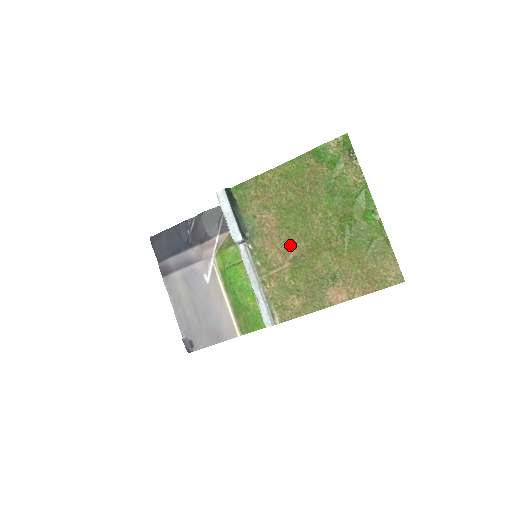
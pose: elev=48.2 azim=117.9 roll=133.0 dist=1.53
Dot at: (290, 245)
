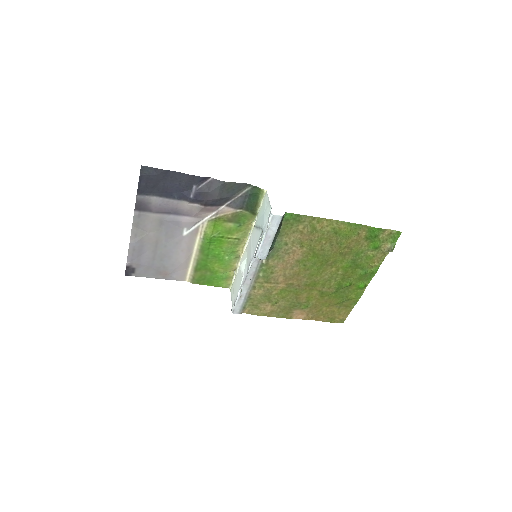
Dot at: (296, 276)
